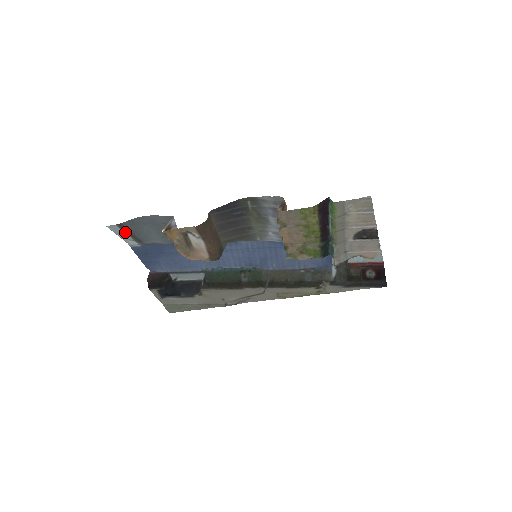
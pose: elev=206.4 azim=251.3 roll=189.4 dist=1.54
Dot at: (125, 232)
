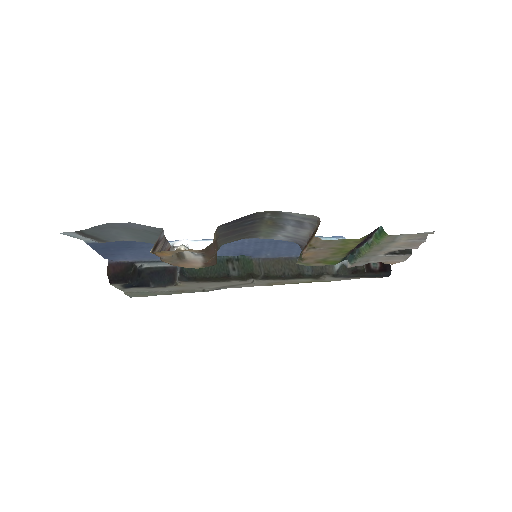
Dot at: (85, 236)
